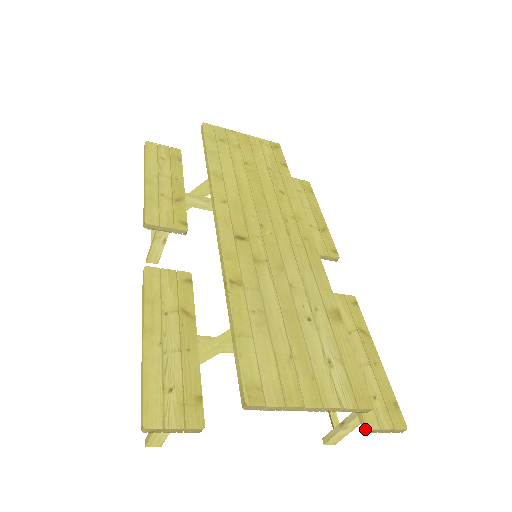
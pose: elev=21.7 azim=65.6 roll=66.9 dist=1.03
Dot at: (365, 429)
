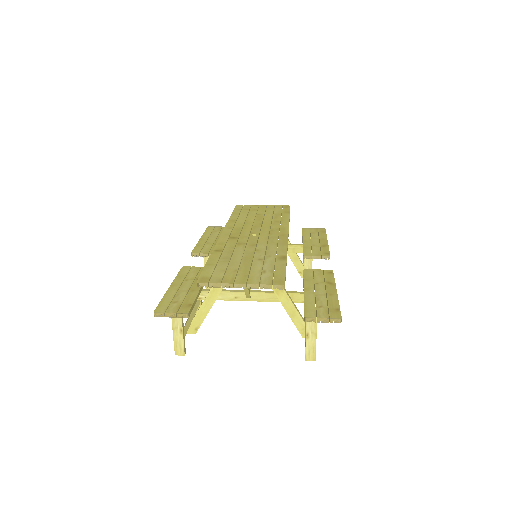
Dot at: (304, 319)
